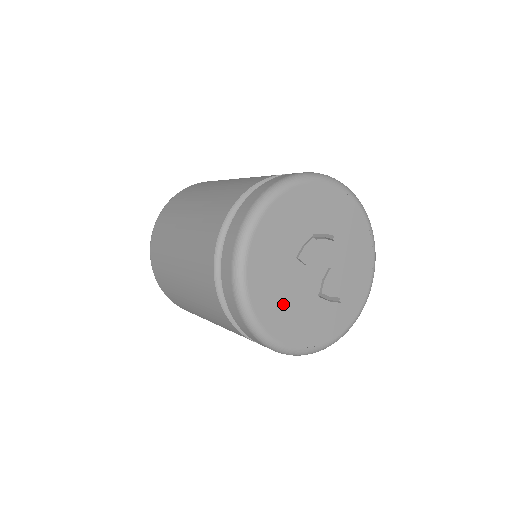
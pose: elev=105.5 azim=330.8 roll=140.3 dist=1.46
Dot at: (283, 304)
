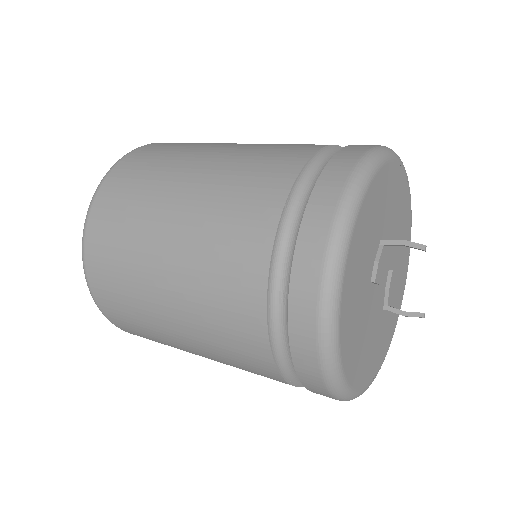
Dot at: (363, 346)
